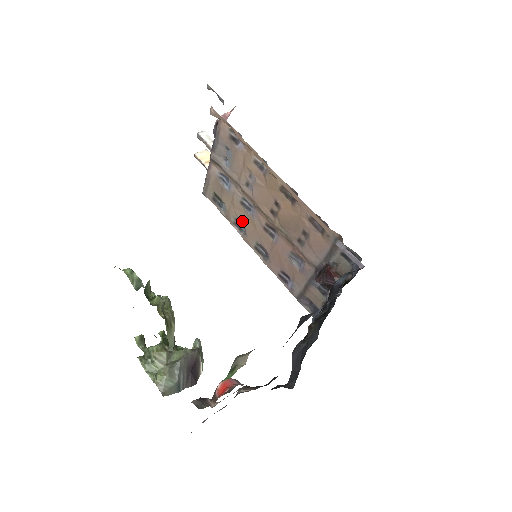
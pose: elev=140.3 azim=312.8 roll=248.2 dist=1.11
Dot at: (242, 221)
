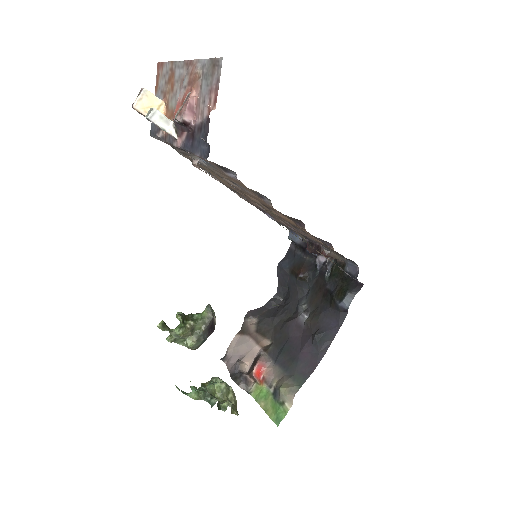
Dot at: (216, 177)
